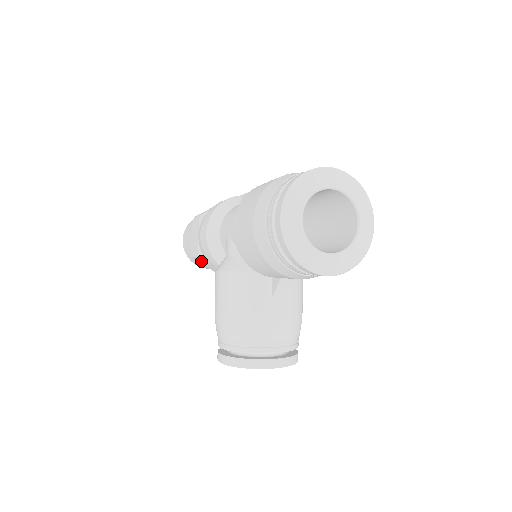
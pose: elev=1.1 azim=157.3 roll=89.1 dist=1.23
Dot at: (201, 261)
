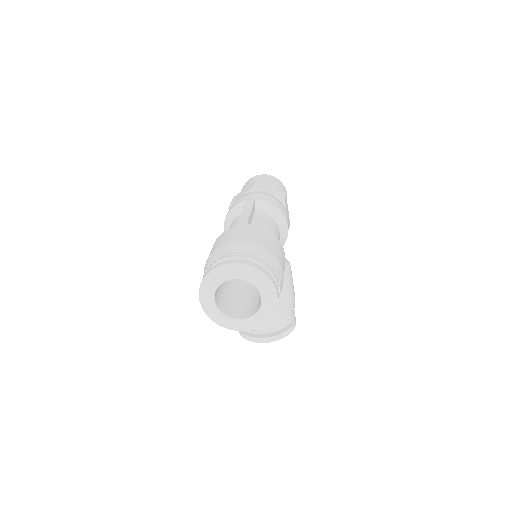
Dot at: occluded
